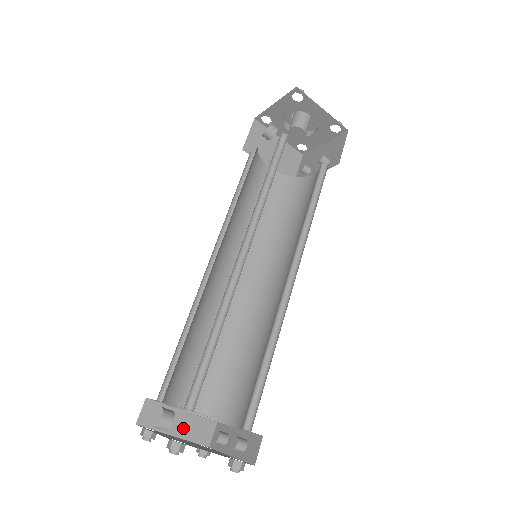
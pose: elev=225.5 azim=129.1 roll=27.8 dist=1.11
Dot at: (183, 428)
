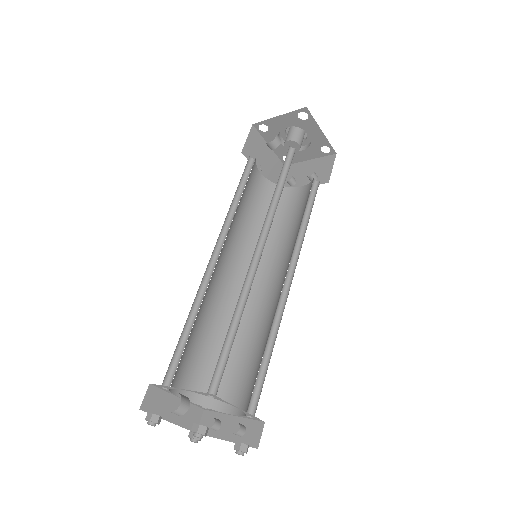
Dot at: occluded
